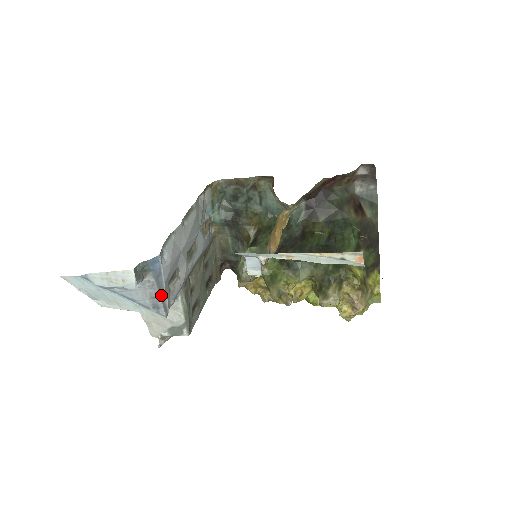
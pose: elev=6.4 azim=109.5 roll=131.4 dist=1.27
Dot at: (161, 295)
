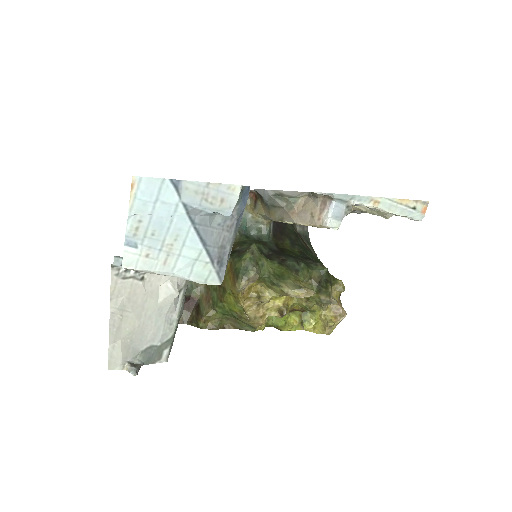
Dot at: (231, 245)
